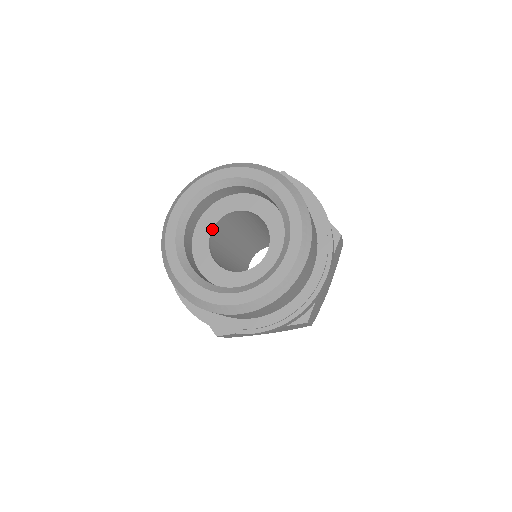
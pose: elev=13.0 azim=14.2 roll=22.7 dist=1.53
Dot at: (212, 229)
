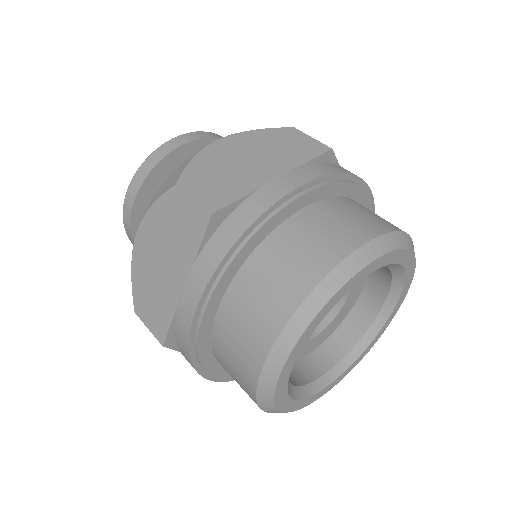
Dot at: occluded
